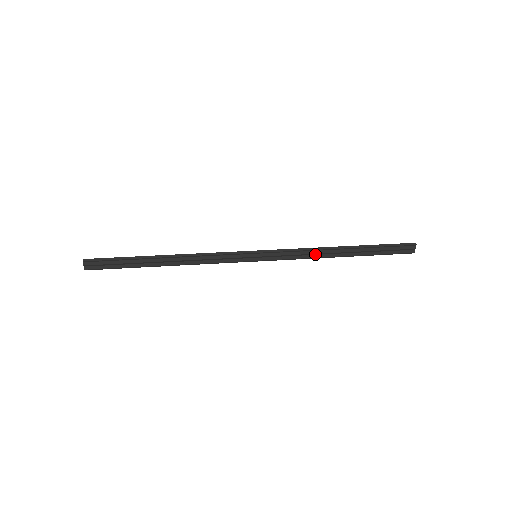
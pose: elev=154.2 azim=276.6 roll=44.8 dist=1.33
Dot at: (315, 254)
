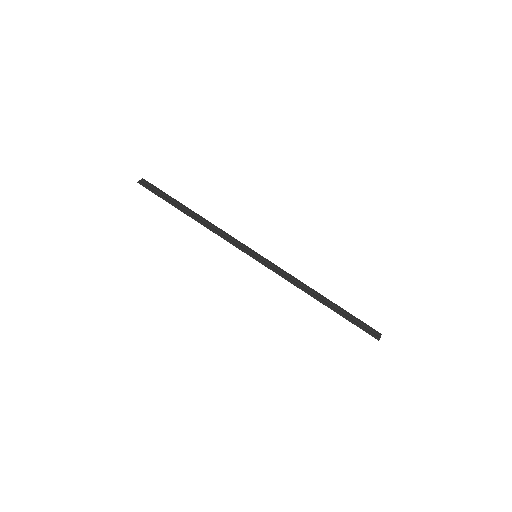
Dot at: (300, 284)
